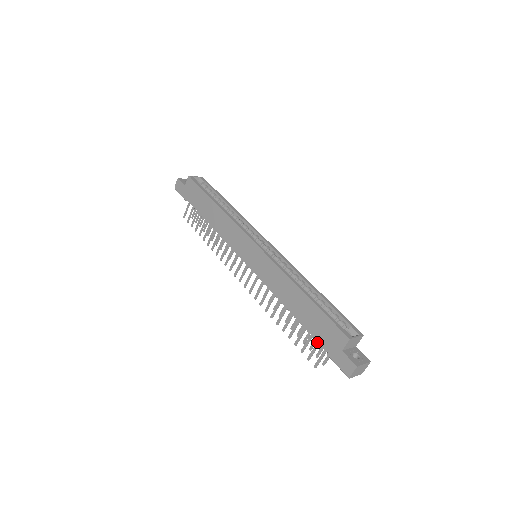
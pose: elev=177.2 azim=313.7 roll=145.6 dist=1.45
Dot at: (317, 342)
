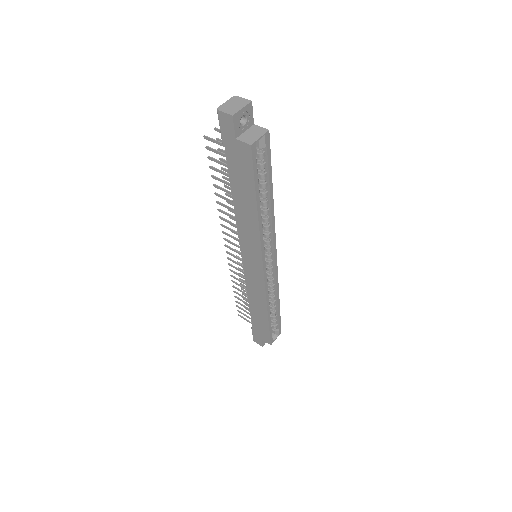
Dot at: occluded
